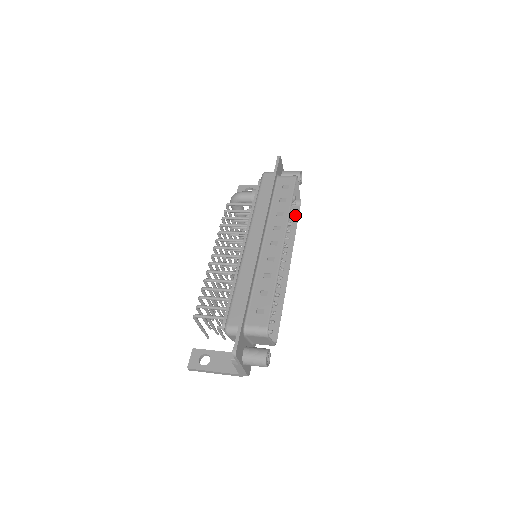
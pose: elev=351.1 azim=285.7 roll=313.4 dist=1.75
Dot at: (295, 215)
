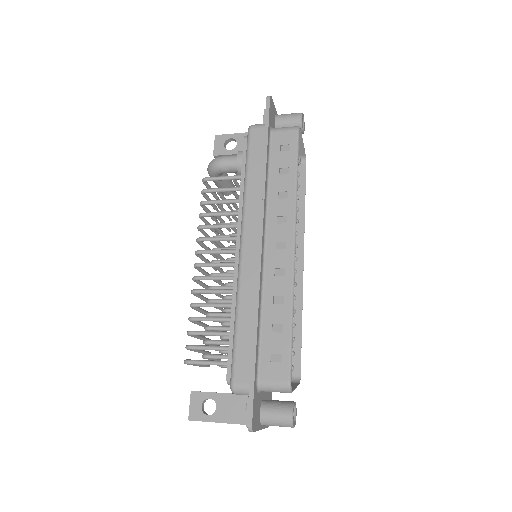
Dot at: (300, 179)
